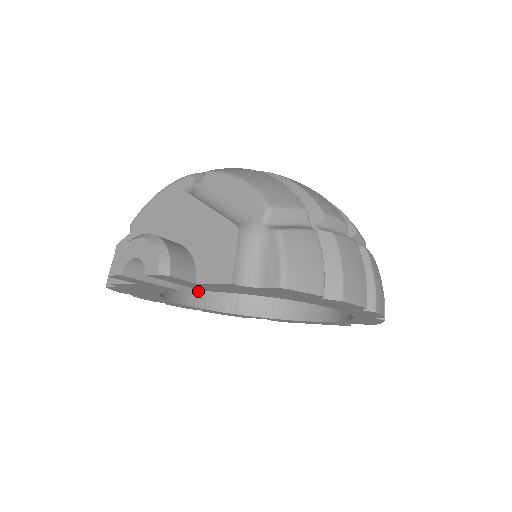
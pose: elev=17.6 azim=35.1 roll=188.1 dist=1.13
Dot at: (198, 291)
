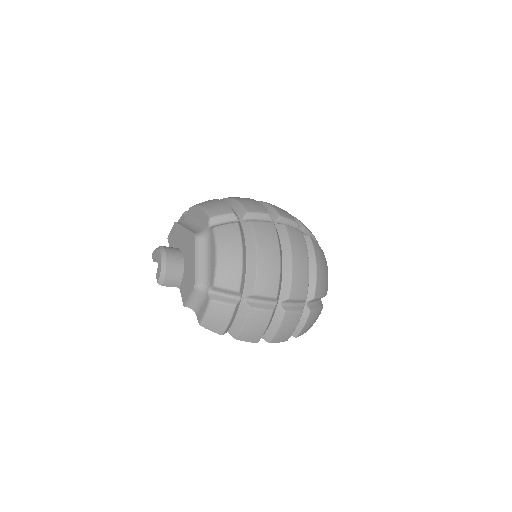
Dot at: occluded
